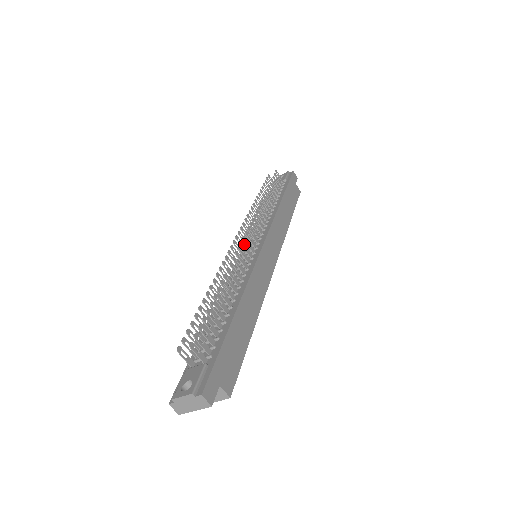
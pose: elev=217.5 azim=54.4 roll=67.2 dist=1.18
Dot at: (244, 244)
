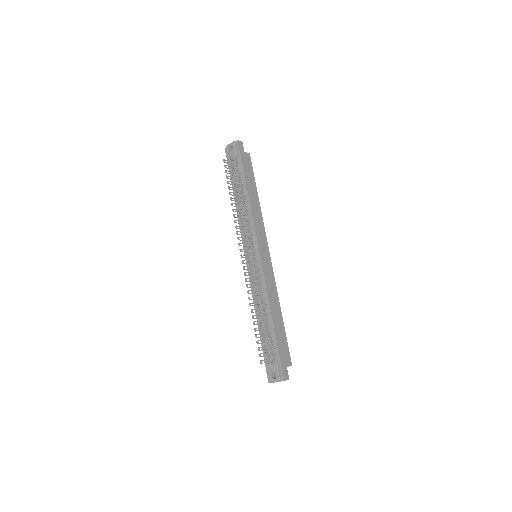
Dot at: occluded
